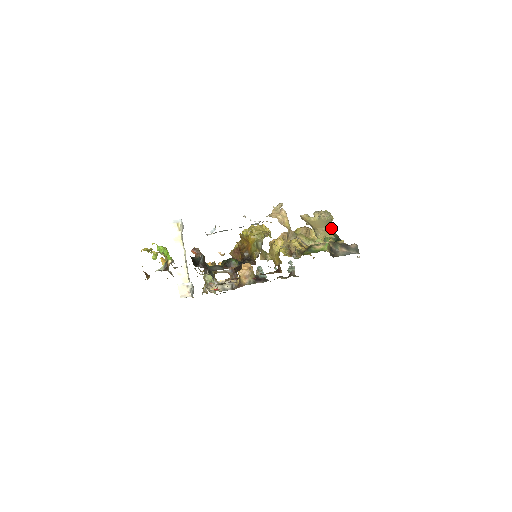
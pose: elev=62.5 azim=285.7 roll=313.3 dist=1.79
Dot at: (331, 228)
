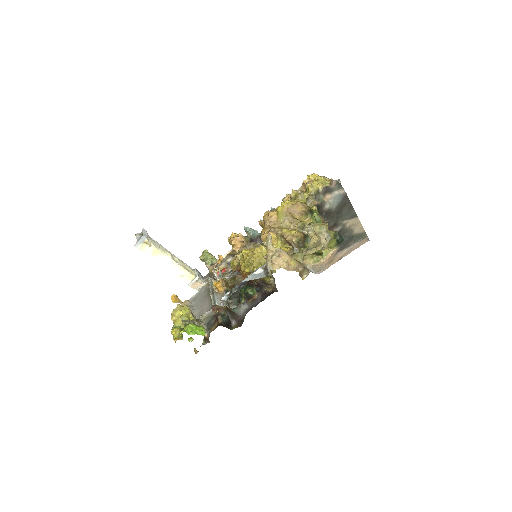
Dot at: occluded
